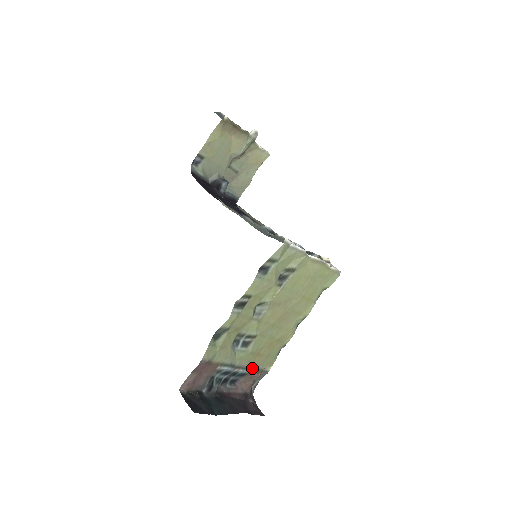
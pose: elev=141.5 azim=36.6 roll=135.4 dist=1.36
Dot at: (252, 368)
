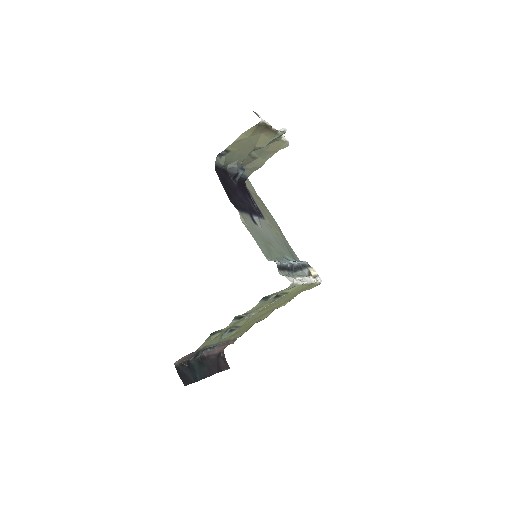
Dot at: (230, 339)
